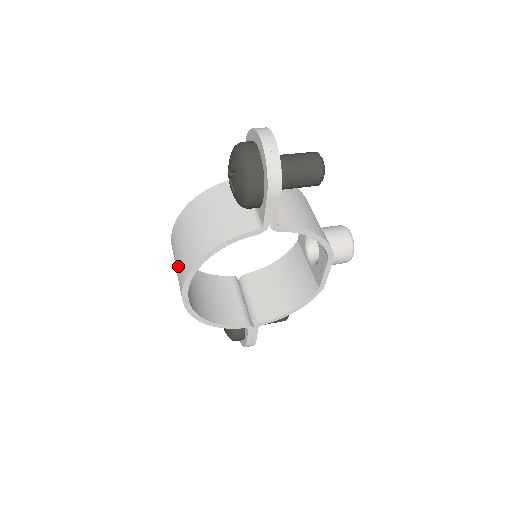
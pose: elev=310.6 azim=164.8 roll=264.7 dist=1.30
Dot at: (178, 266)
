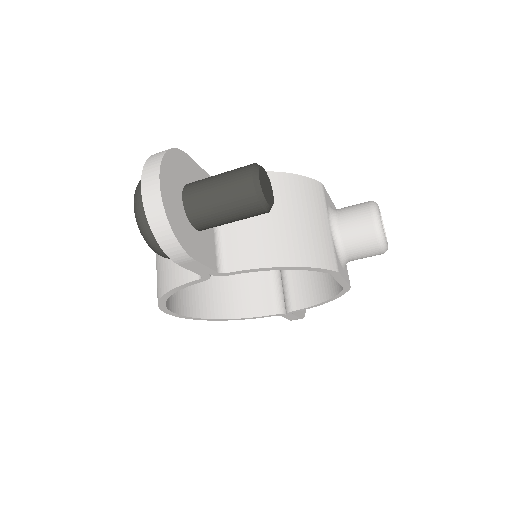
Dot at: occluded
